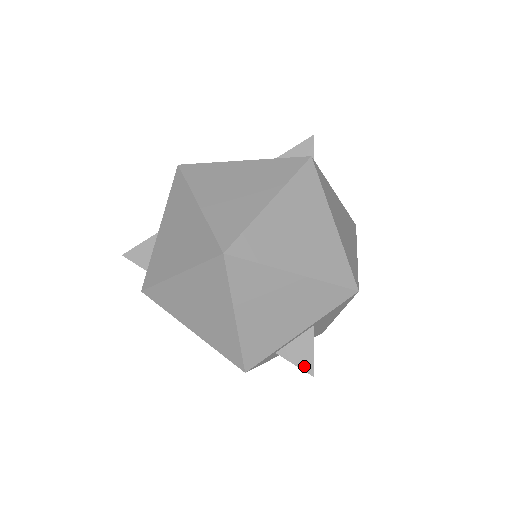
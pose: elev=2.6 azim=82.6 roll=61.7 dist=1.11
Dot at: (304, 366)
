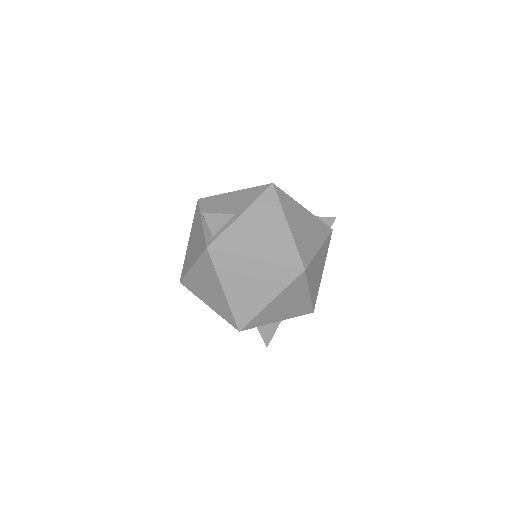
Dot at: (266, 340)
